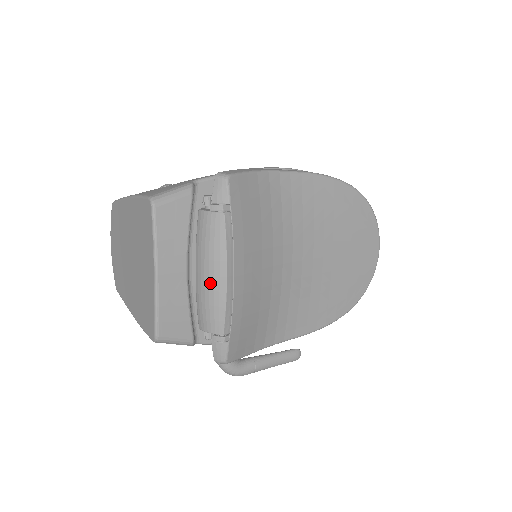
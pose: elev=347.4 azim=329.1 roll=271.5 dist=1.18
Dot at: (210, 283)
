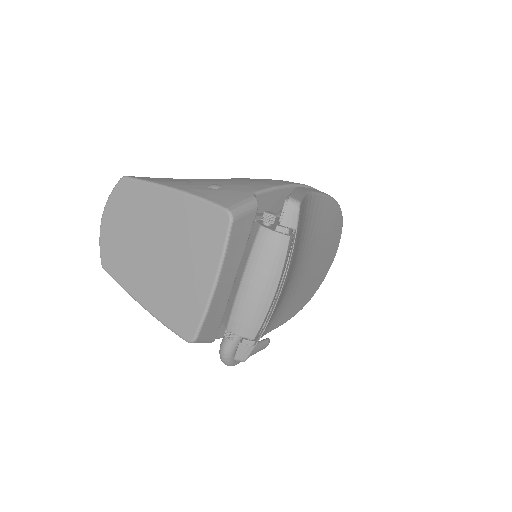
Dot at: (258, 295)
